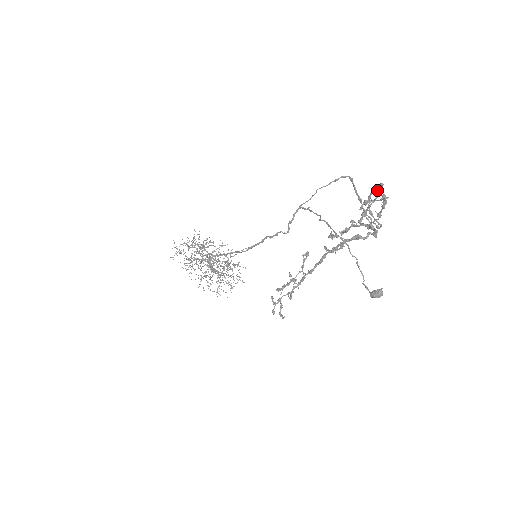
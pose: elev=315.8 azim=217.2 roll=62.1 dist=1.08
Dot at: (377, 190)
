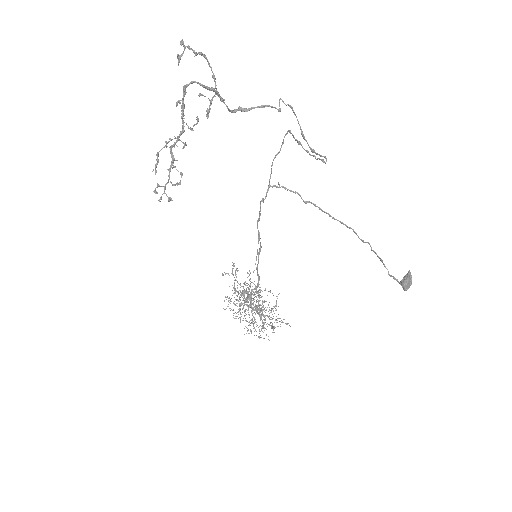
Dot at: occluded
